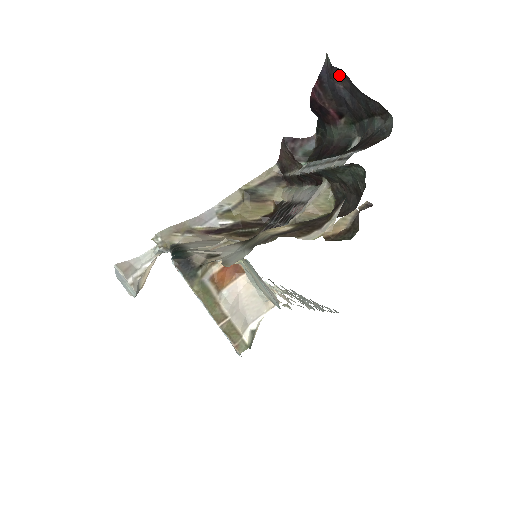
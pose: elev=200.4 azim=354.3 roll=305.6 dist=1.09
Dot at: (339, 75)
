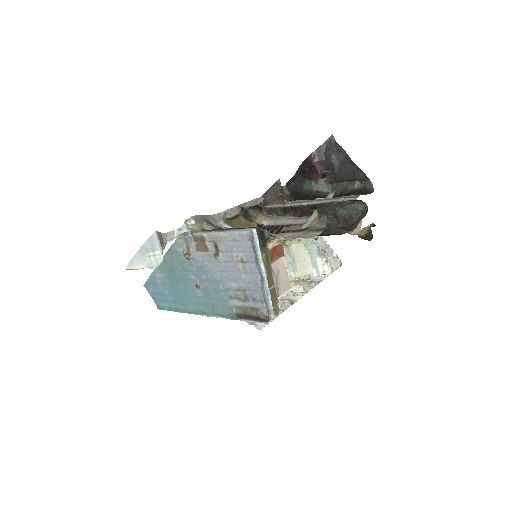
Dot at: (338, 150)
